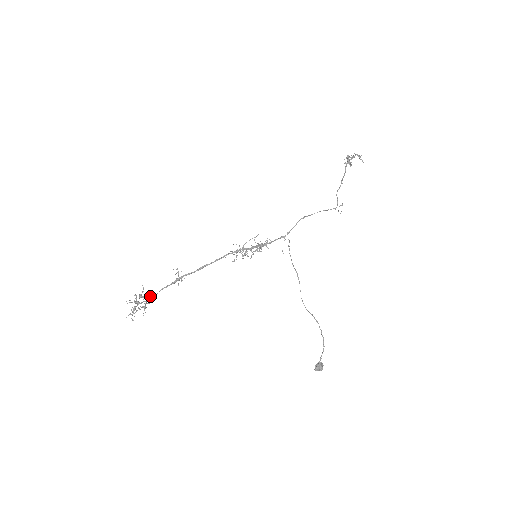
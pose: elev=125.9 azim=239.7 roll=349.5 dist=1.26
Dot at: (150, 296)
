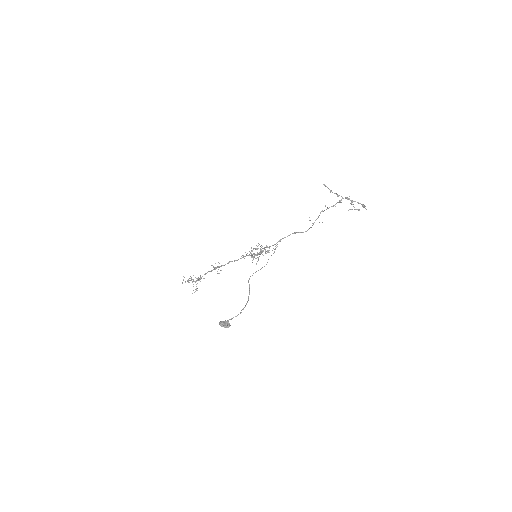
Dot at: (200, 278)
